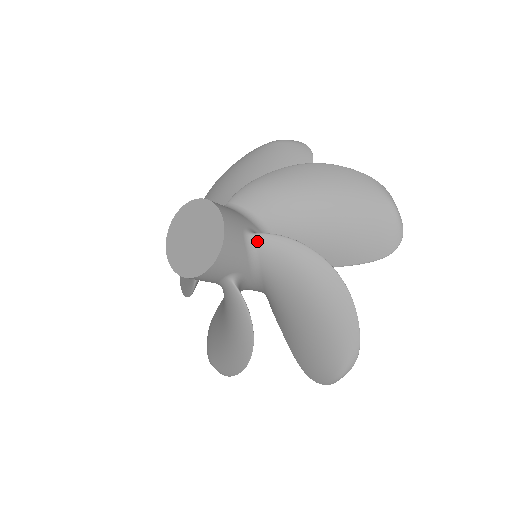
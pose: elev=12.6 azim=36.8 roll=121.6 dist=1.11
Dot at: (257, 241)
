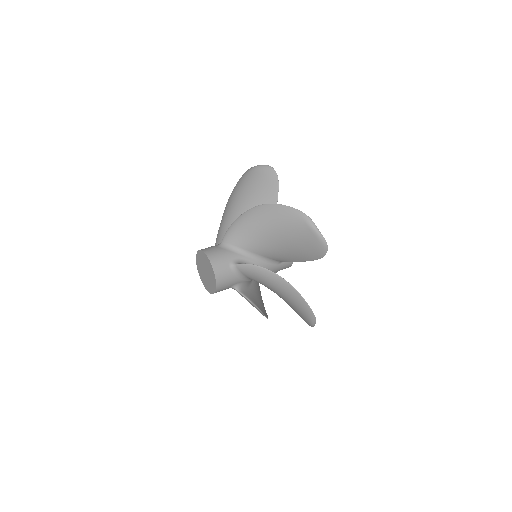
Dot at: (238, 268)
